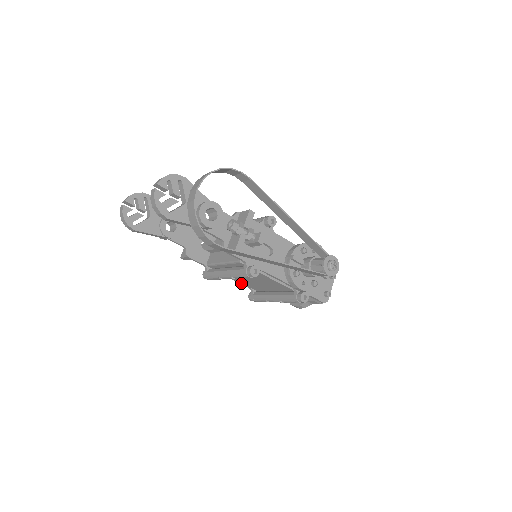
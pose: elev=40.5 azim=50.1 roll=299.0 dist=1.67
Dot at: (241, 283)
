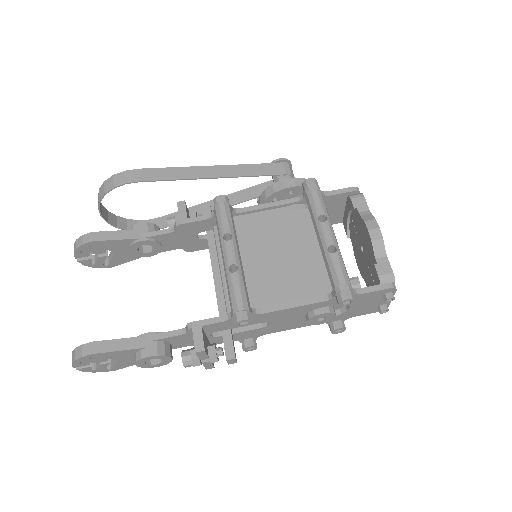
Dot at: (303, 302)
